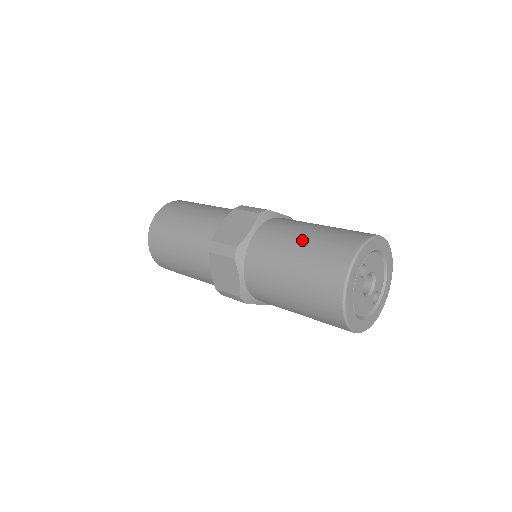
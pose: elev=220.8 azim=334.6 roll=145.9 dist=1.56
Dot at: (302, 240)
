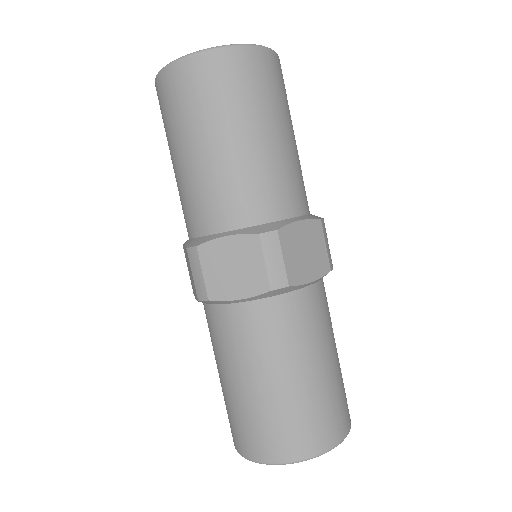
Dot at: (265, 384)
